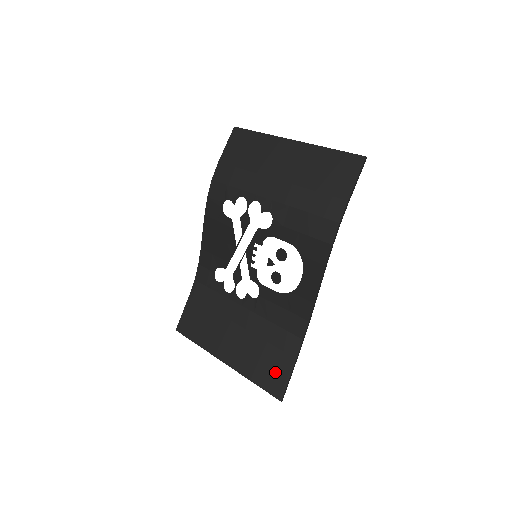
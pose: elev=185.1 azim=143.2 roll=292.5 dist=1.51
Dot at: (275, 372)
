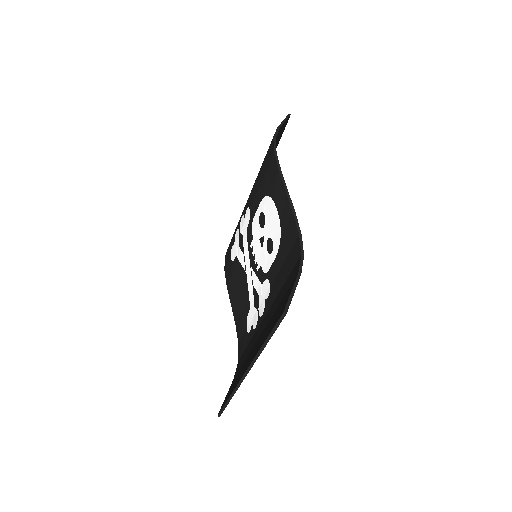
Dot at: (281, 306)
